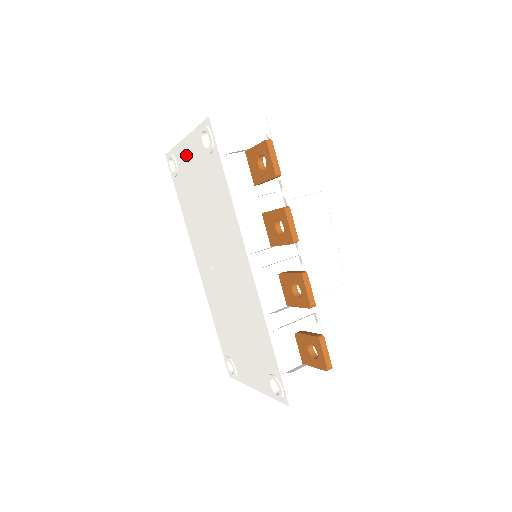
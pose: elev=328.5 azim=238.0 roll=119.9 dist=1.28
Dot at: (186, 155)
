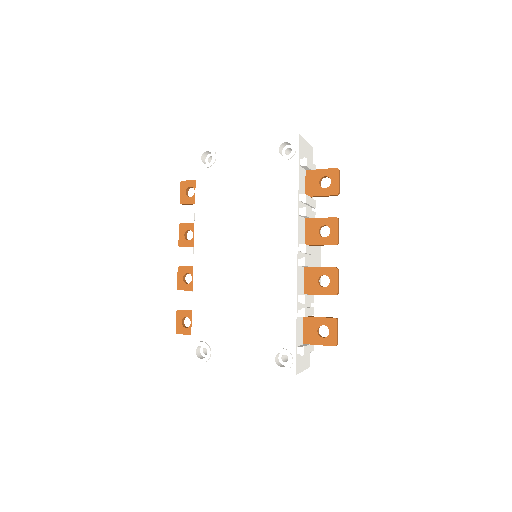
Dot at: (240, 154)
